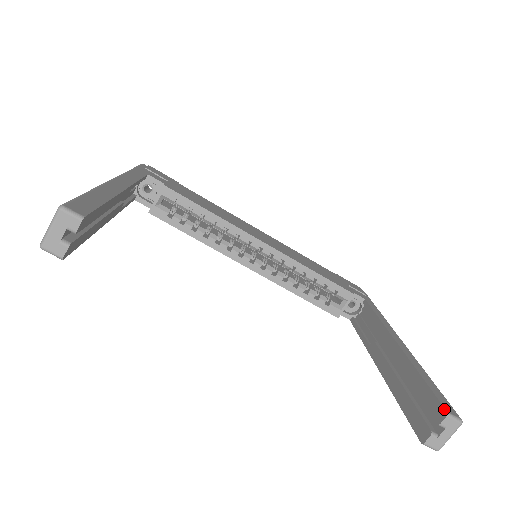
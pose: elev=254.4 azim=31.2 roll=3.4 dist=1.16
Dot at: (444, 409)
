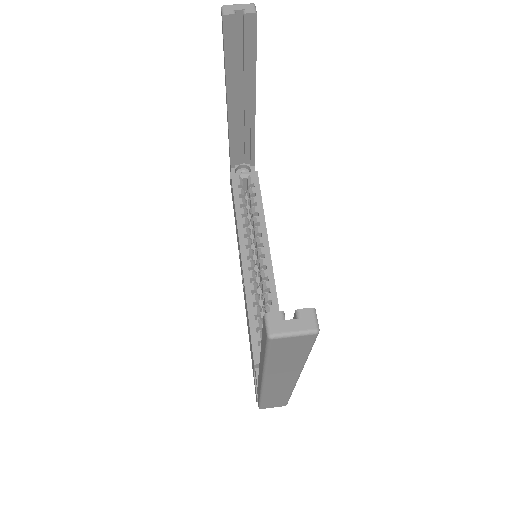
Dot at: (314, 310)
